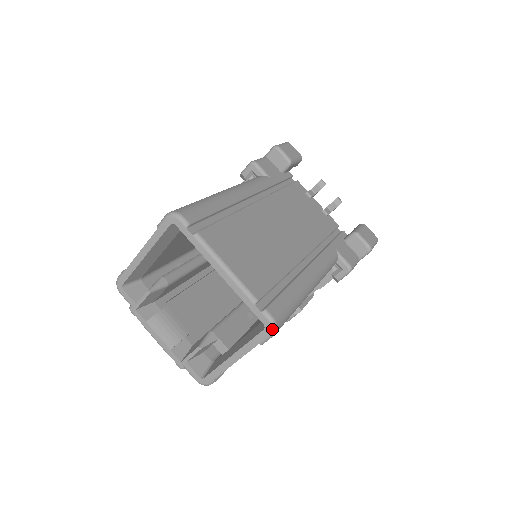
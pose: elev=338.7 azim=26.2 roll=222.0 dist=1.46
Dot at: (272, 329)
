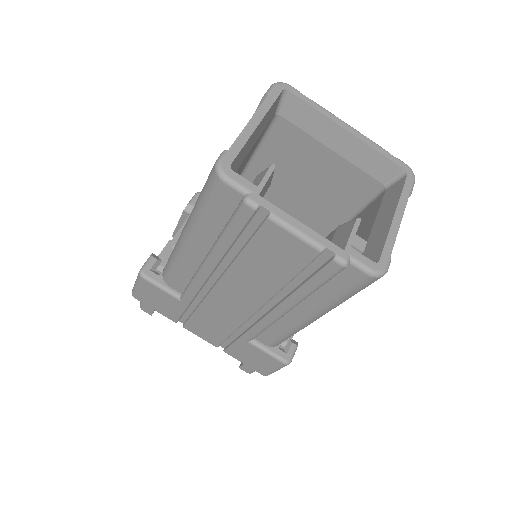
Dot at: occluded
